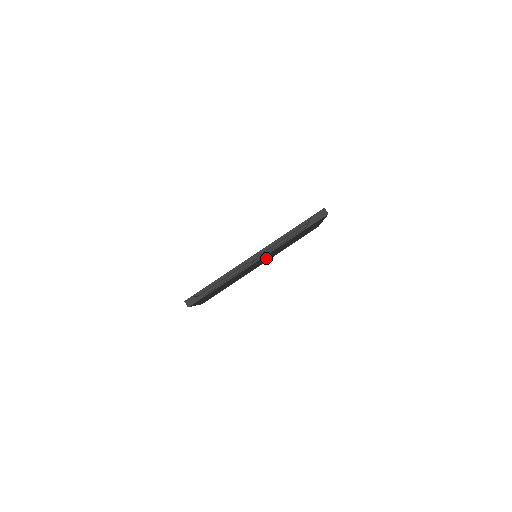
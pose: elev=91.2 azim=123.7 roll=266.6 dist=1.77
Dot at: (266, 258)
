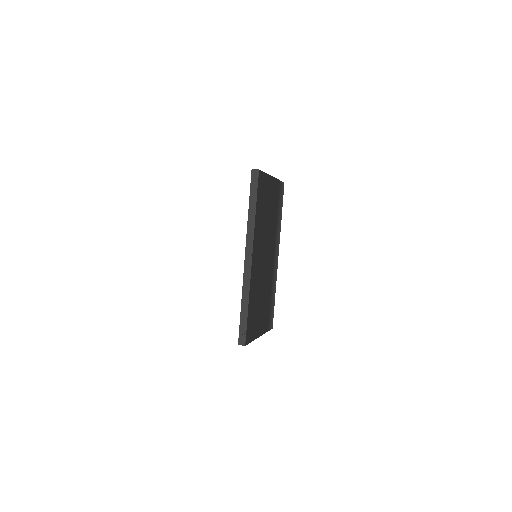
Dot at: (266, 249)
